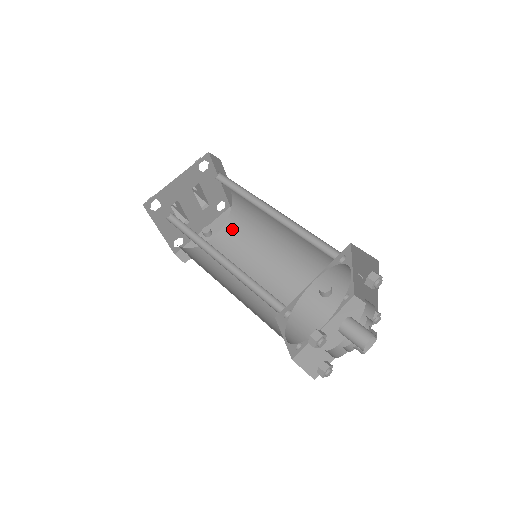
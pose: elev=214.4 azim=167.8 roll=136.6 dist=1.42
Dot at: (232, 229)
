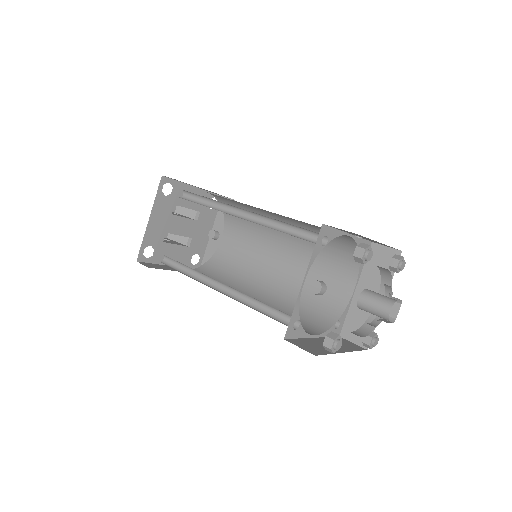
Dot at: (232, 223)
